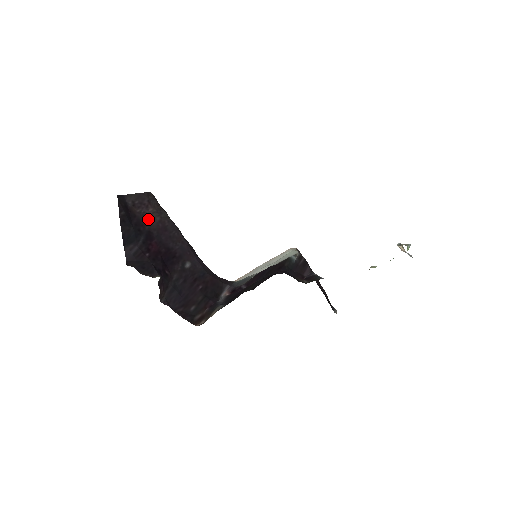
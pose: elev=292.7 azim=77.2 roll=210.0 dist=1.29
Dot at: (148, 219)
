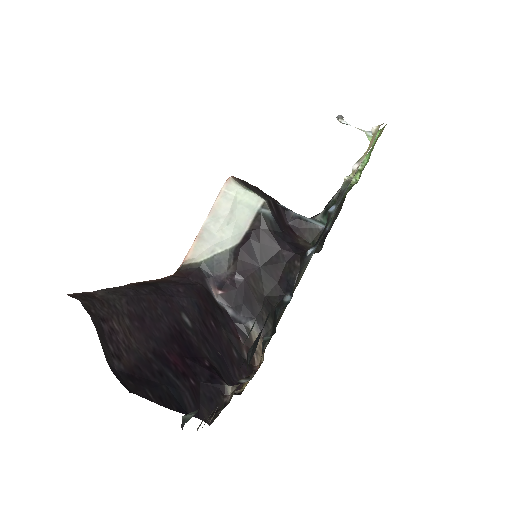
Dot at: (132, 342)
